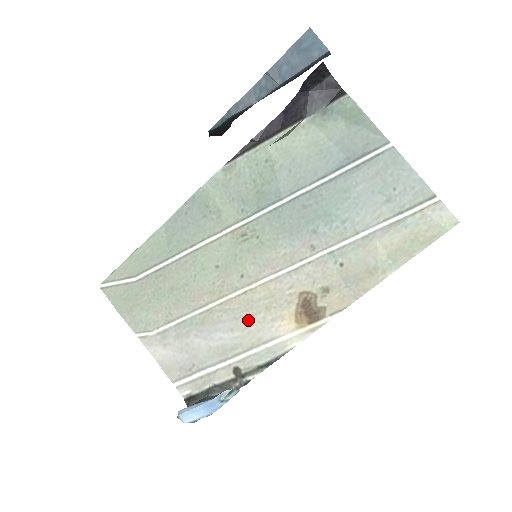
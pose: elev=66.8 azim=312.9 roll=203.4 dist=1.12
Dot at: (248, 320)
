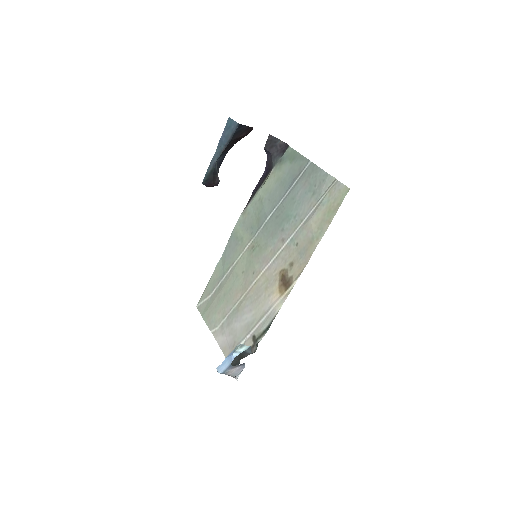
Dot at: (258, 301)
